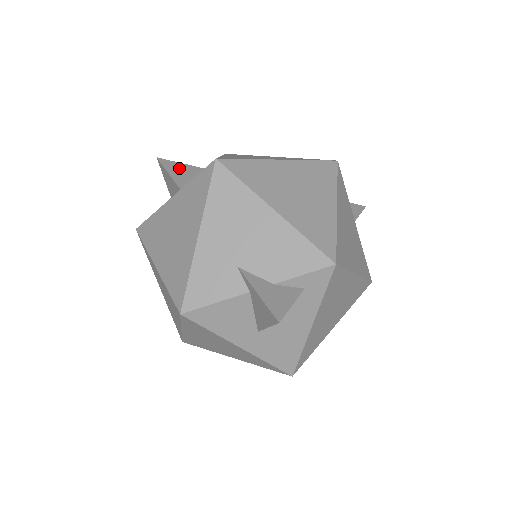
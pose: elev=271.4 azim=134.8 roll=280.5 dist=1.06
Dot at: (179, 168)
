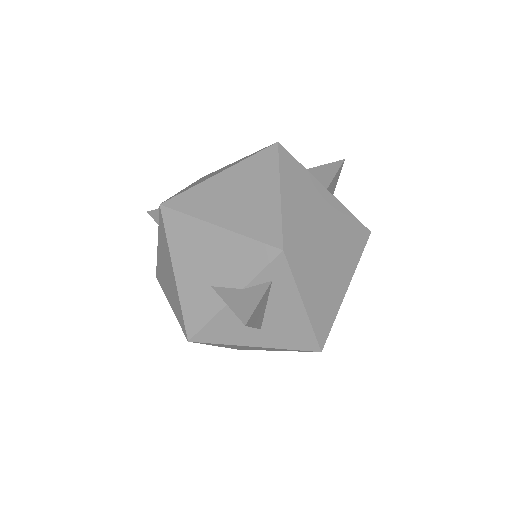
Dot at: occluded
